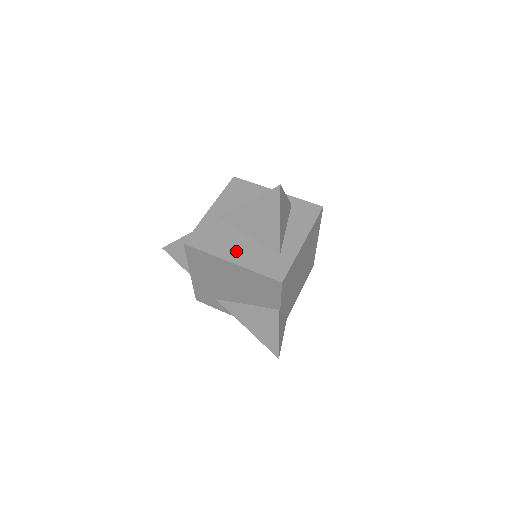
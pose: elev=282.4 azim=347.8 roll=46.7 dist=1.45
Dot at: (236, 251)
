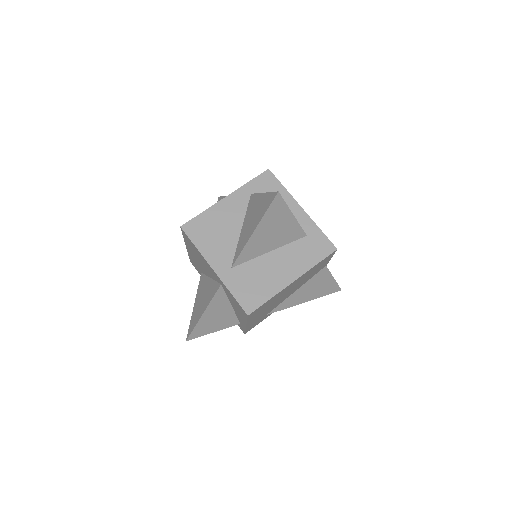
Dot at: (283, 271)
